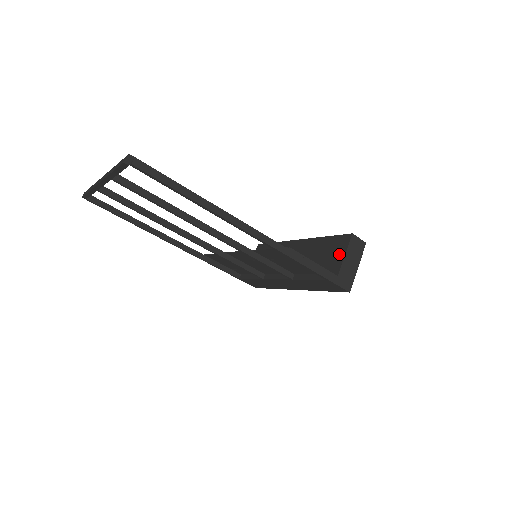
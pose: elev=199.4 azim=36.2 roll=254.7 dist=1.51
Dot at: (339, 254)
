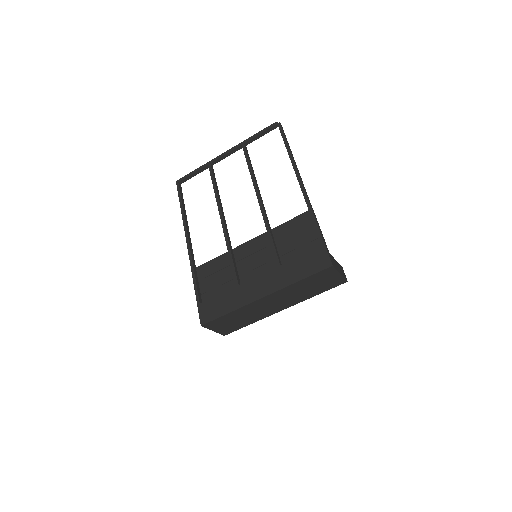
Dot at: occluded
